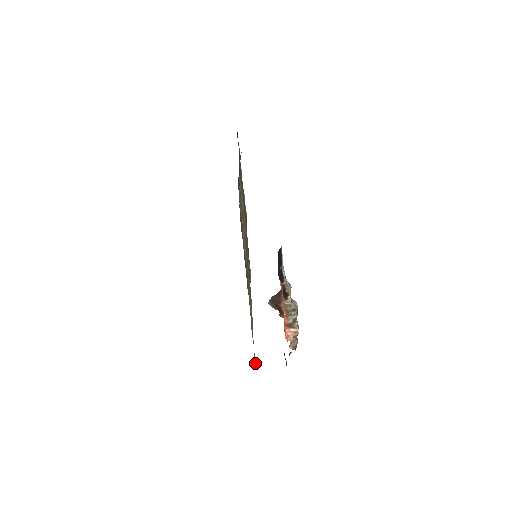
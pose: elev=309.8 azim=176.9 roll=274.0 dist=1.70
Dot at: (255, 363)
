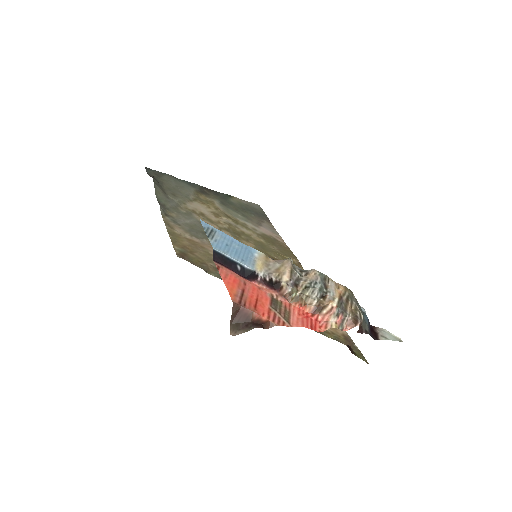
Dot at: (361, 358)
